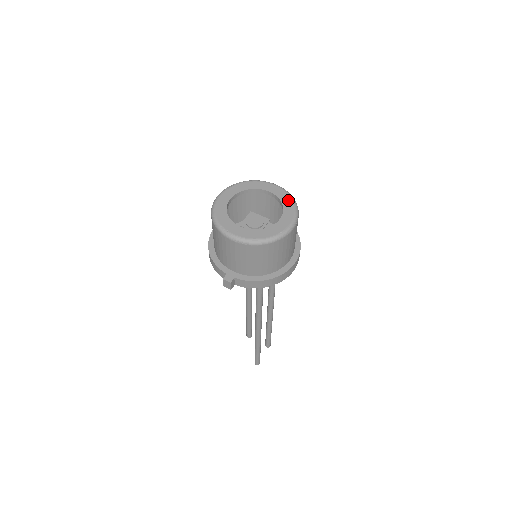
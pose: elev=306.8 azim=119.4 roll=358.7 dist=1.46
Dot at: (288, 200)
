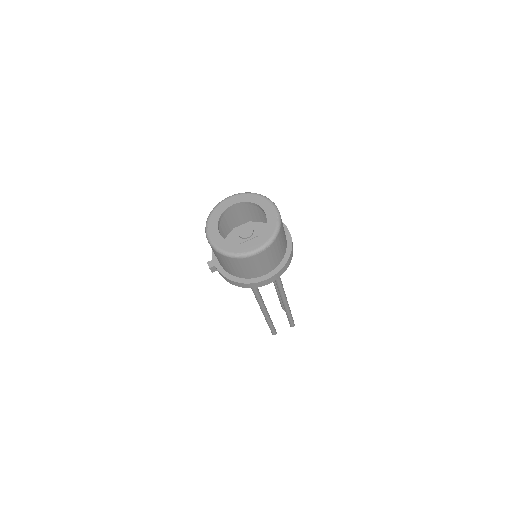
Dot at: (271, 228)
